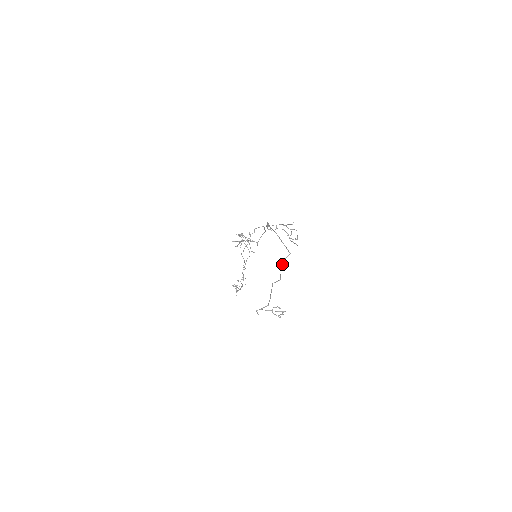
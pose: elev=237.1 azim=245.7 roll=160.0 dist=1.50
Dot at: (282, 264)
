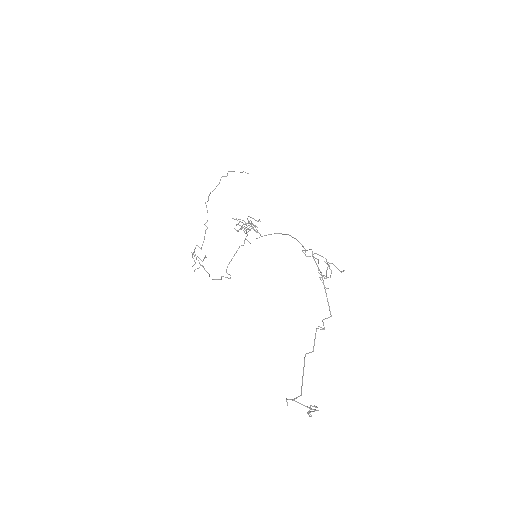
Dot at: occluded
